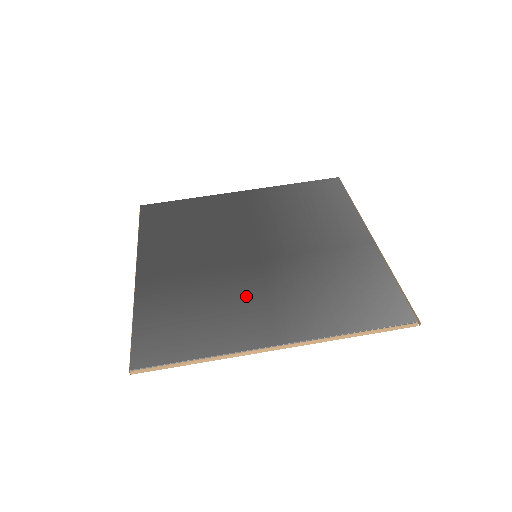
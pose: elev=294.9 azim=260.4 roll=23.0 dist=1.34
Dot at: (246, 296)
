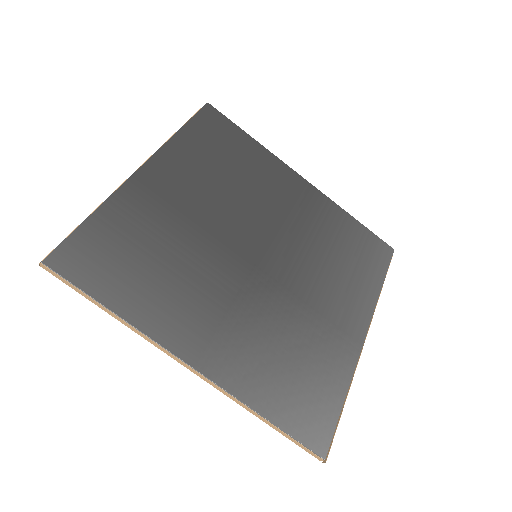
Dot at: (210, 289)
